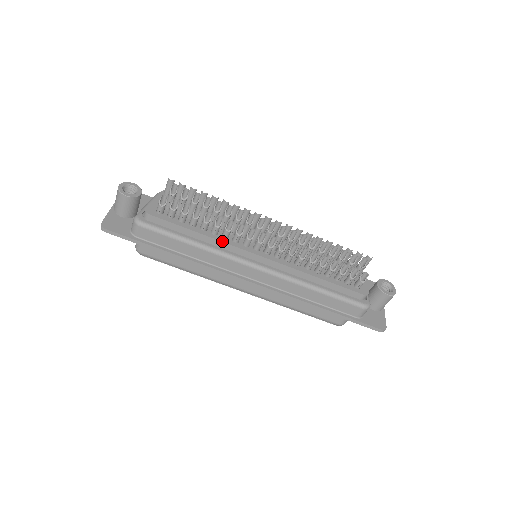
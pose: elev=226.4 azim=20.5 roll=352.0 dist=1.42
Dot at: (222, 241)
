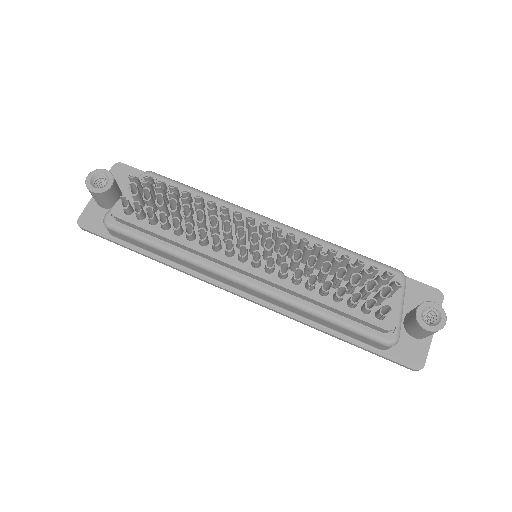
Dot at: (197, 250)
